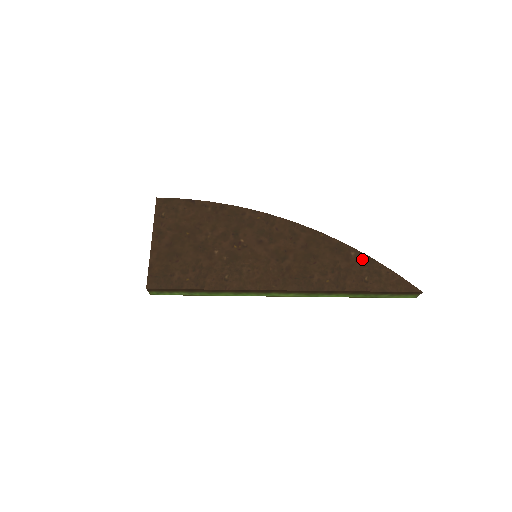
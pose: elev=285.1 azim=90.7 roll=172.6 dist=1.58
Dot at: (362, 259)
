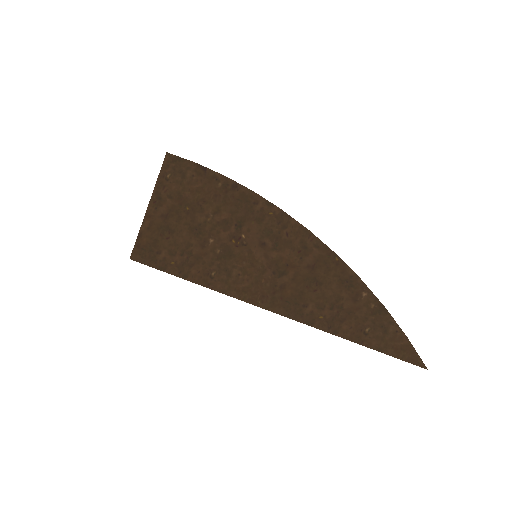
Dot at: (373, 305)
